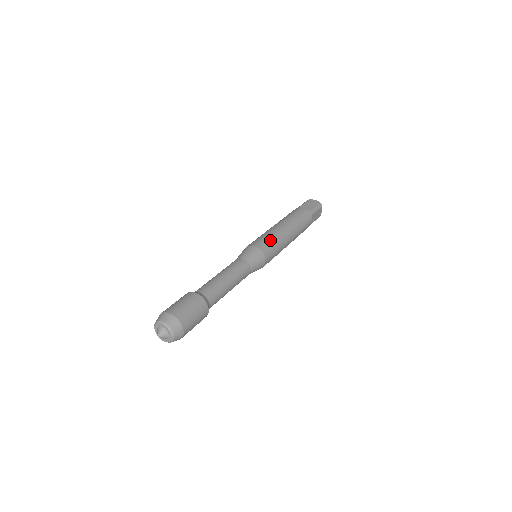
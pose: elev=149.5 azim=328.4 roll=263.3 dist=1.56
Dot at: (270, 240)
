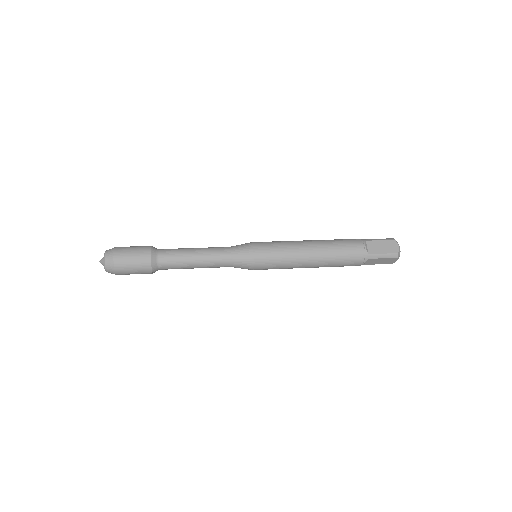
Dot at: (273, 241)
